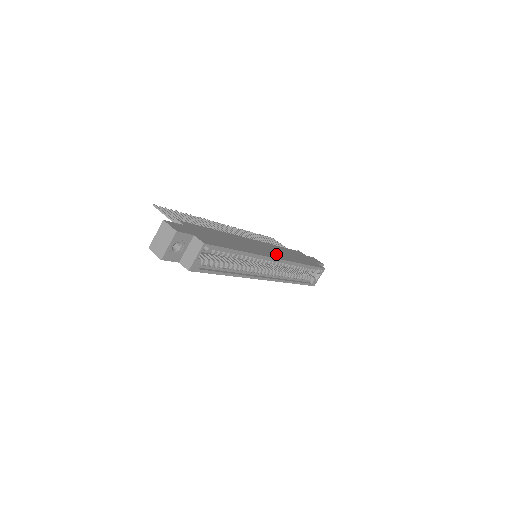
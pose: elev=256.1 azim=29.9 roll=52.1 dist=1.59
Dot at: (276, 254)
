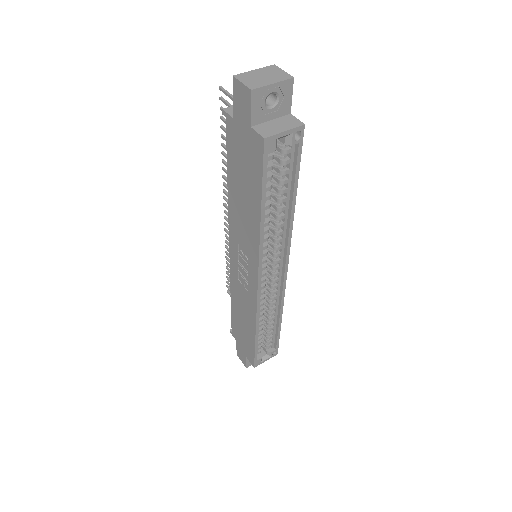
Dot at: occluded
